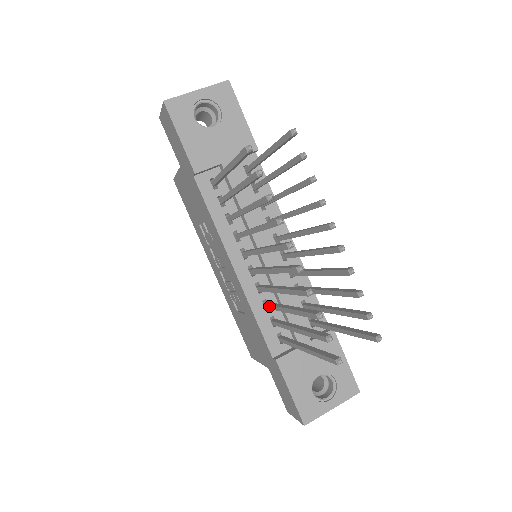
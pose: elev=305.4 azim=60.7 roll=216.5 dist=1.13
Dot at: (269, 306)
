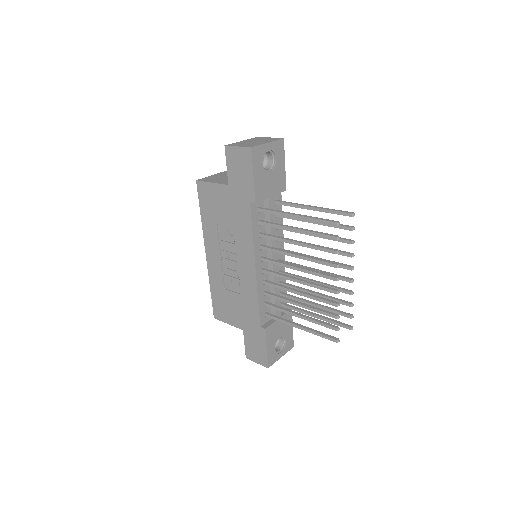
Dot at: (273, 296)
